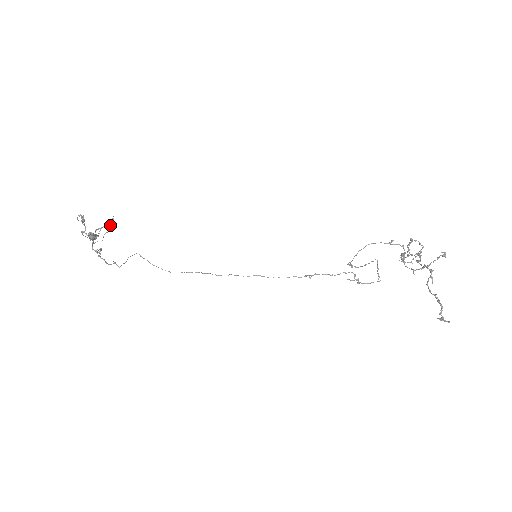
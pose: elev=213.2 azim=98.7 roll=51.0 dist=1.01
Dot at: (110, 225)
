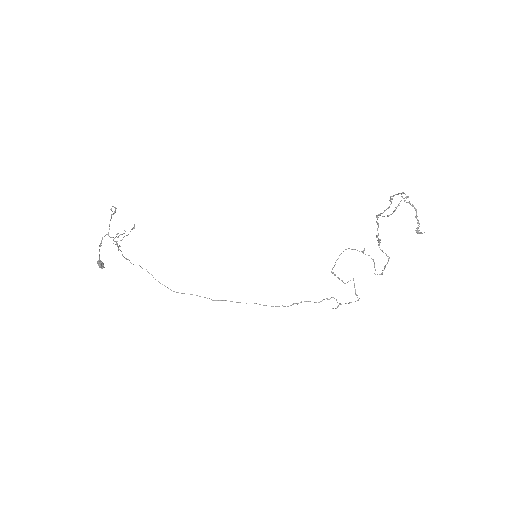
Dot at: (131, 229)
